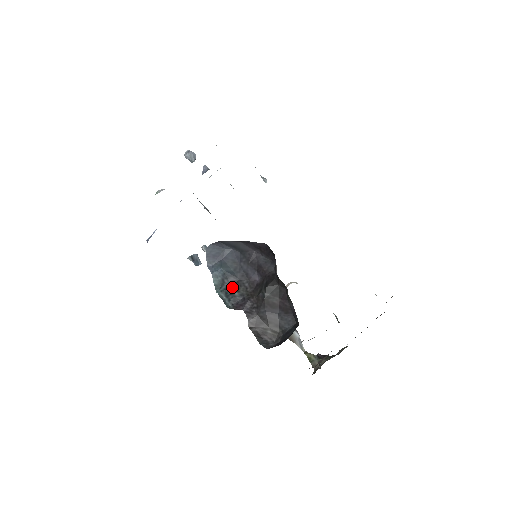
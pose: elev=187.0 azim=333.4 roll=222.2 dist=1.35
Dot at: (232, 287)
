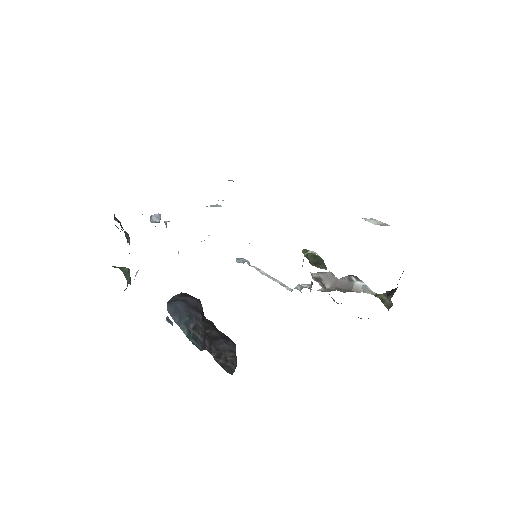
Dot at: (195, 332)
